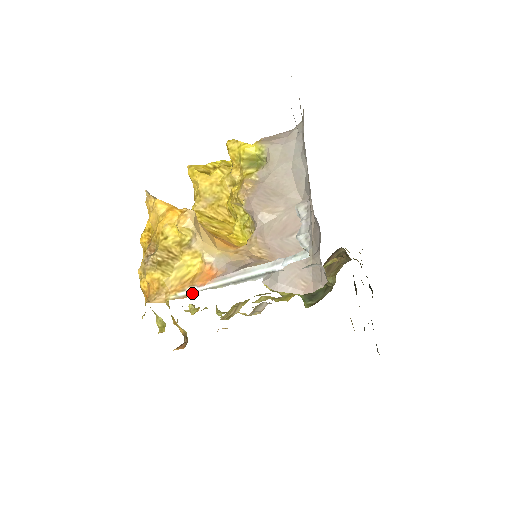
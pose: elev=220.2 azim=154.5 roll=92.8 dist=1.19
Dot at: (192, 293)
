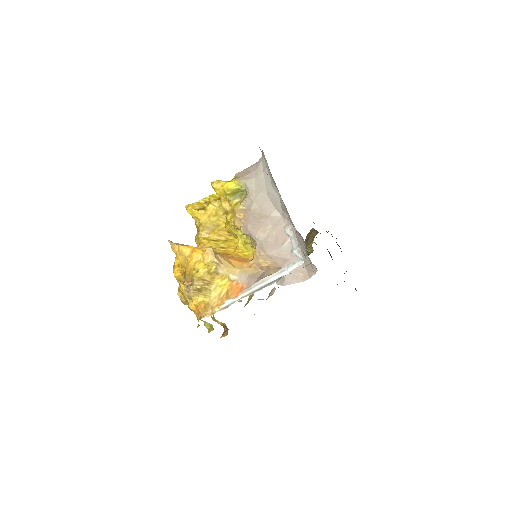
Dot at: (230, 304)
